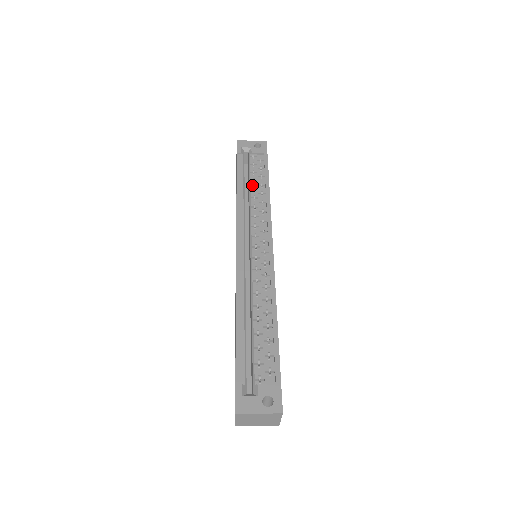
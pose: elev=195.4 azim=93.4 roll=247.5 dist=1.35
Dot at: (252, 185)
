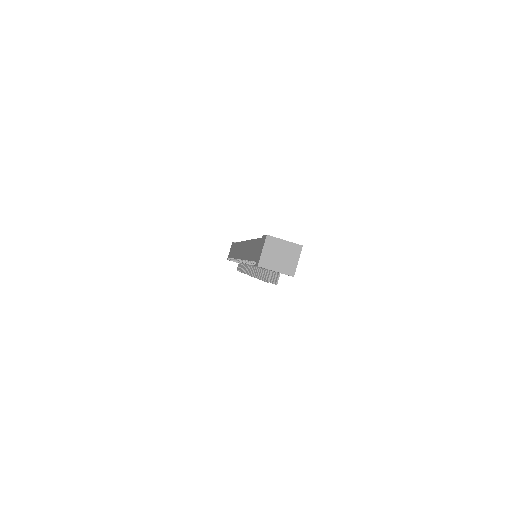
Dot at: occluded
